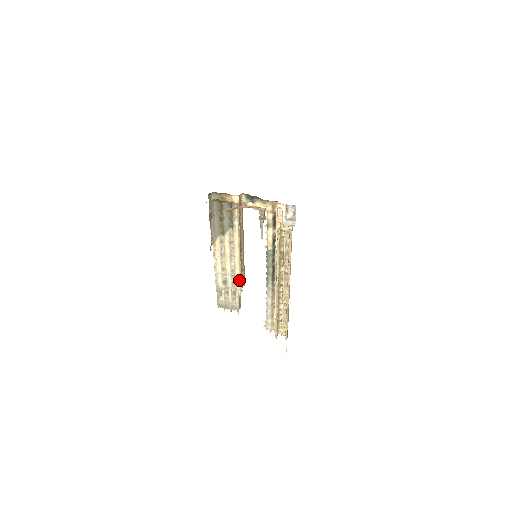
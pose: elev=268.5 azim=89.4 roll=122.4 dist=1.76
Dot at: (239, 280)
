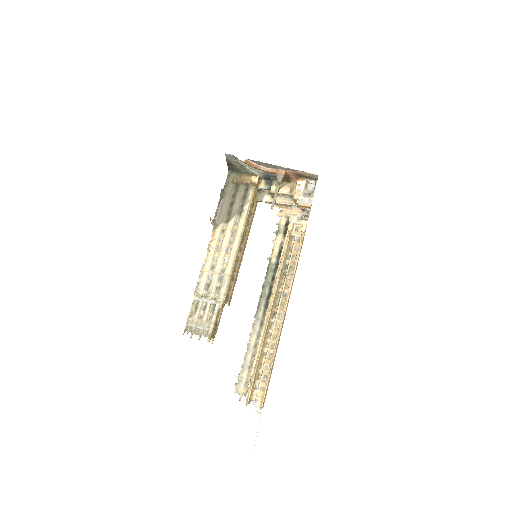
Dot at: (227, 282)
